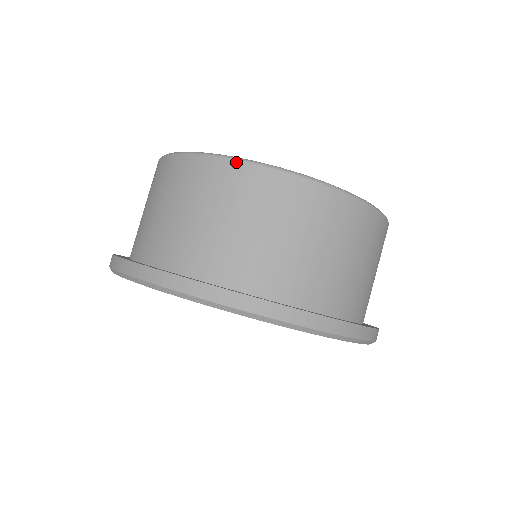
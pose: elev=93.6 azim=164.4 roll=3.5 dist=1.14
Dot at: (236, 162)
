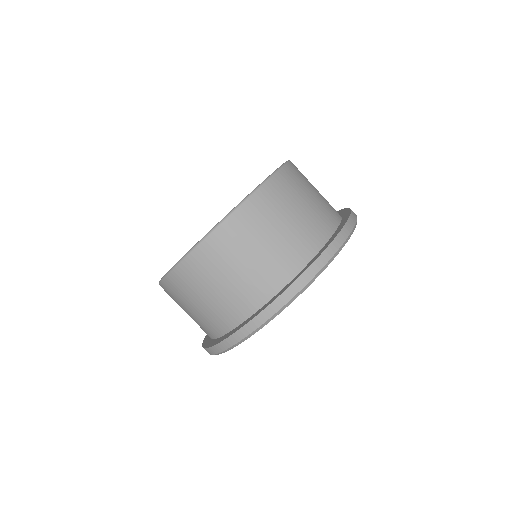
Dot at: (268, 182)
